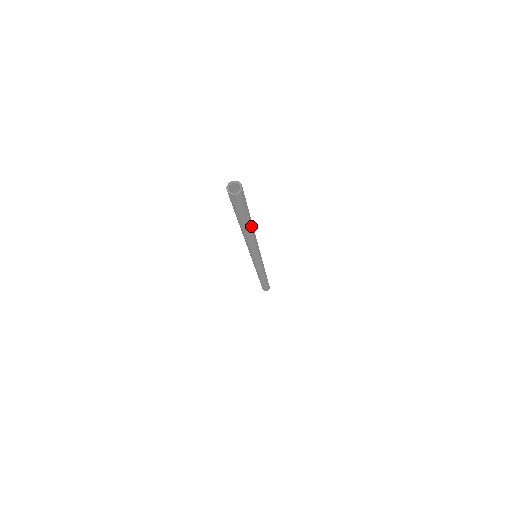
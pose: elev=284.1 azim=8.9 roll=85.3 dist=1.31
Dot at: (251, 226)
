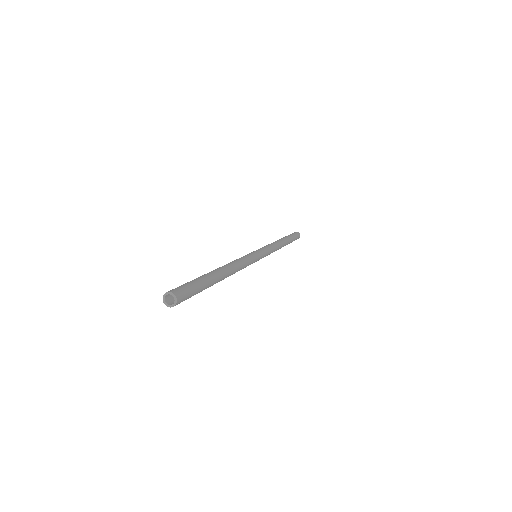
Dot at: (217, 282)
